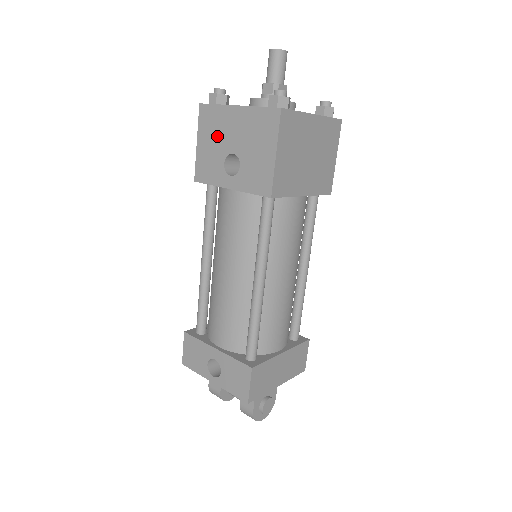
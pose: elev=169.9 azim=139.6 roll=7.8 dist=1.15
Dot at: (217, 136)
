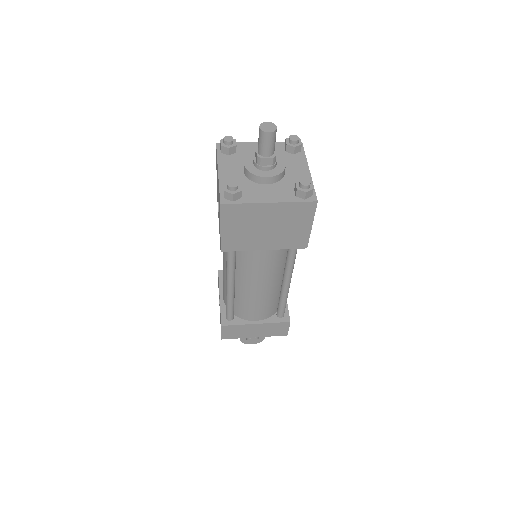
Dot at: (217, 178)
